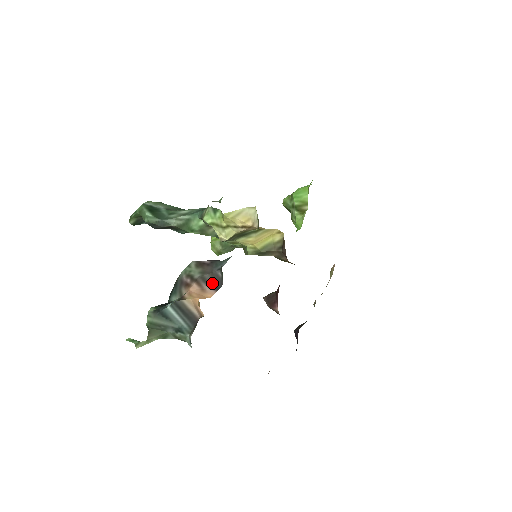
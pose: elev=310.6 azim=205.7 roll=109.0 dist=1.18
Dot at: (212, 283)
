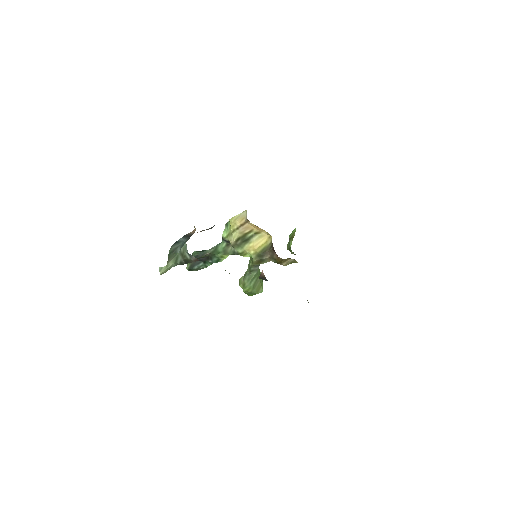
Dot at: (208, 229)
